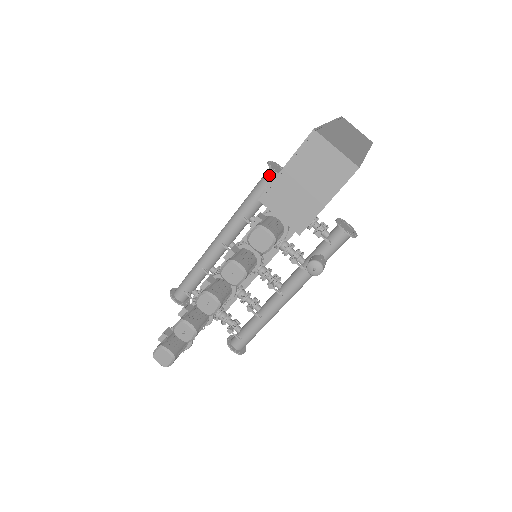
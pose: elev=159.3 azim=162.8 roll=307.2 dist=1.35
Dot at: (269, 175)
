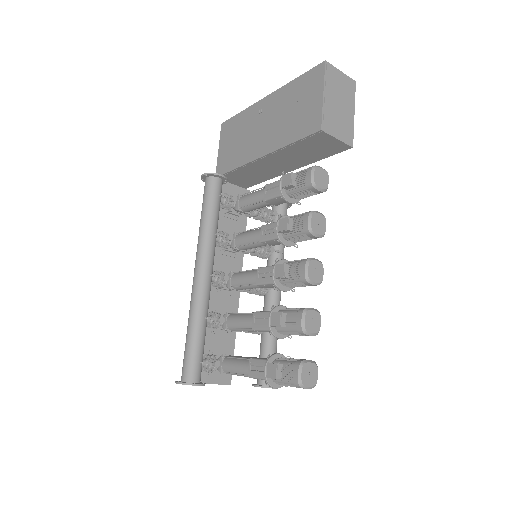
Dot at: (215, 183)
